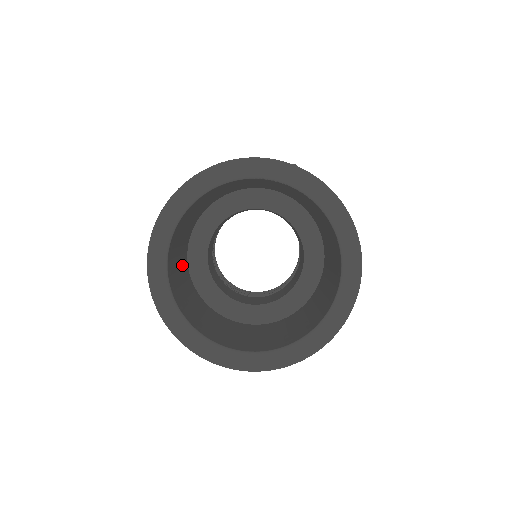
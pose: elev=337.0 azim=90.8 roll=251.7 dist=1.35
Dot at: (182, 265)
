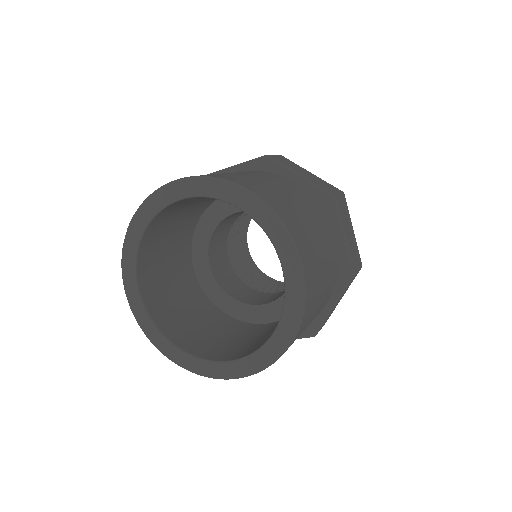
Dot at: (181, 283)
